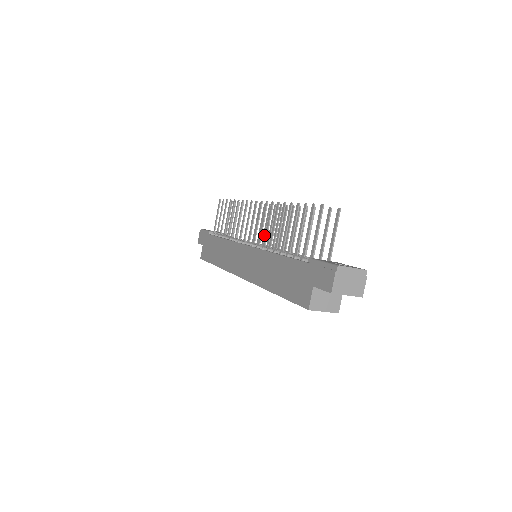
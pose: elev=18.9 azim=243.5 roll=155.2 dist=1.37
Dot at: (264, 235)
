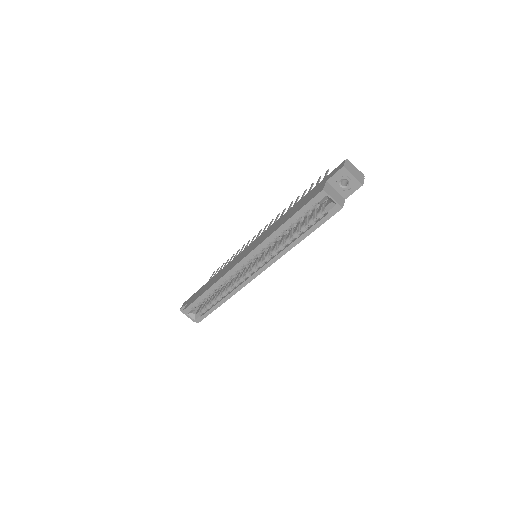
Dot at: occluded
